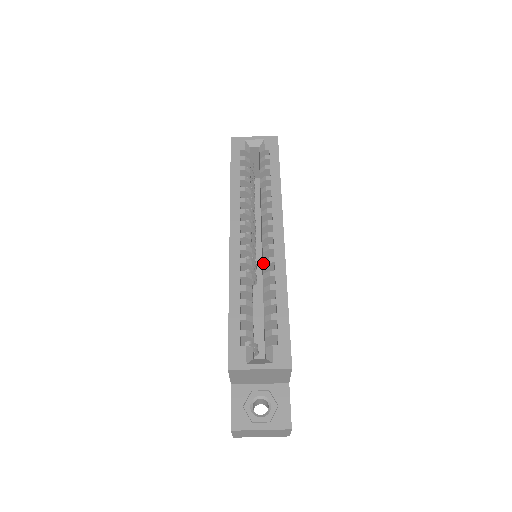
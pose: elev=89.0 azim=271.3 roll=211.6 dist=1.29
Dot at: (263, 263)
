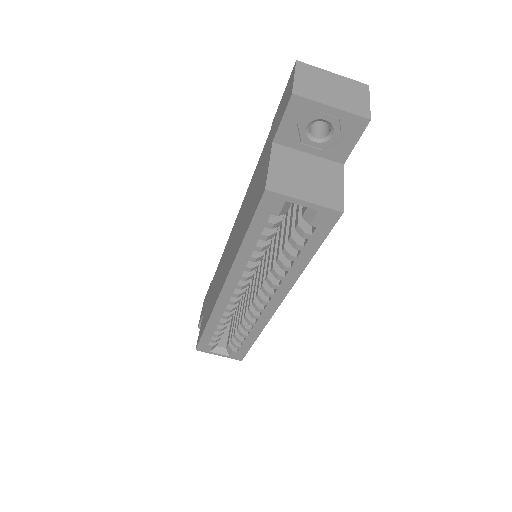
Dot at: (248, 311)
